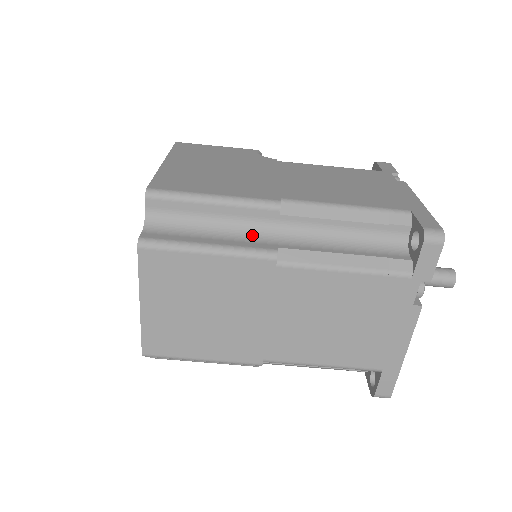
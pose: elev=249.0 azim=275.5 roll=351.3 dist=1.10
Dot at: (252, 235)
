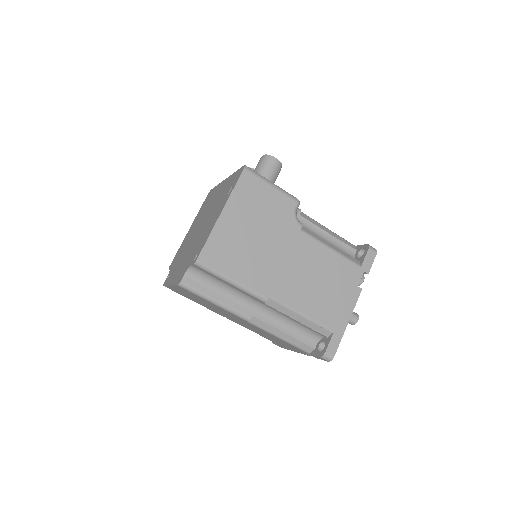
Dot at: (244, 301)
